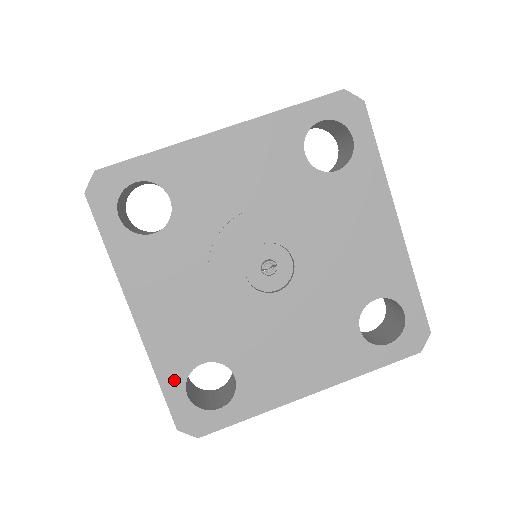
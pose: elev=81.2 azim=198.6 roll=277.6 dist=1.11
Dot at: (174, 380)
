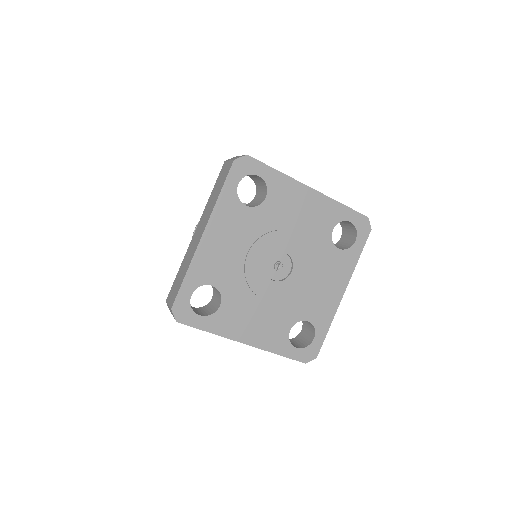
Dot at: (286, 348)
